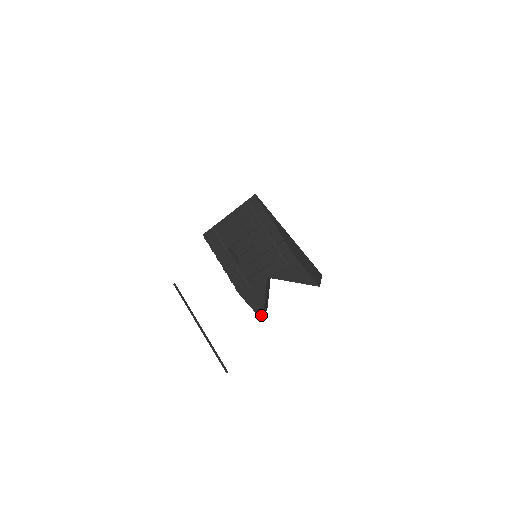
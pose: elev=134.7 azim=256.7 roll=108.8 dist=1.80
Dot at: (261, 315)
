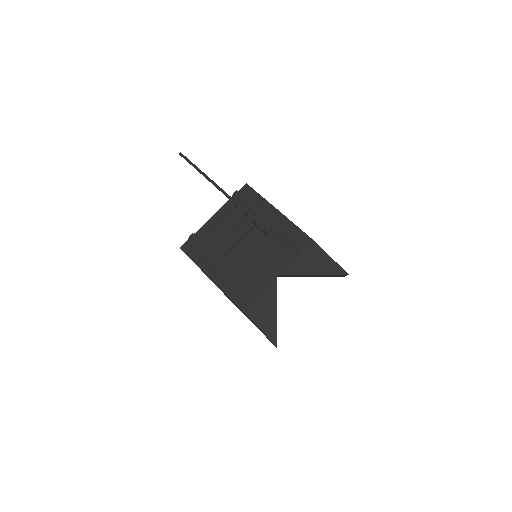
Dot at: (273, 338)
